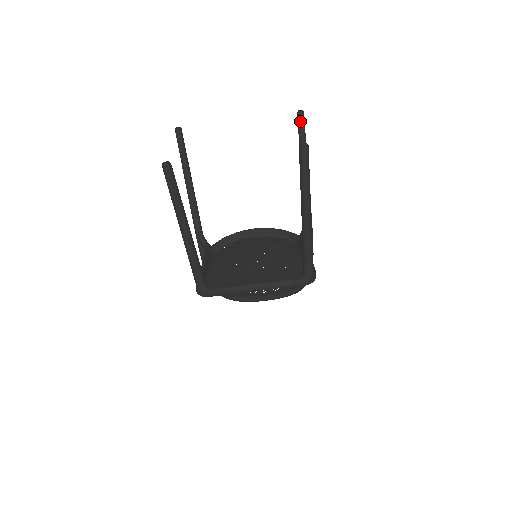
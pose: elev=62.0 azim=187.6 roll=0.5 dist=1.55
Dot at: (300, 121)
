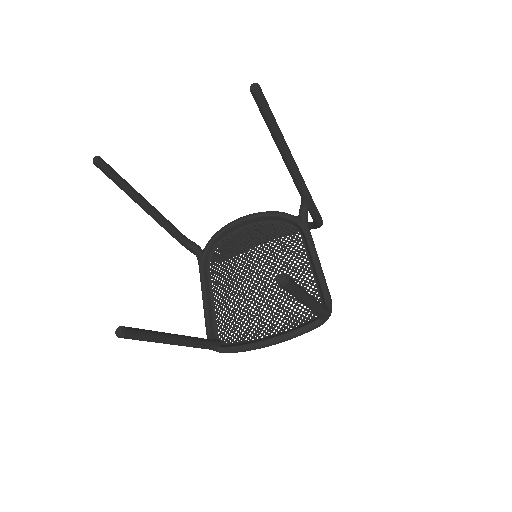
Dot at: (258, 102)
